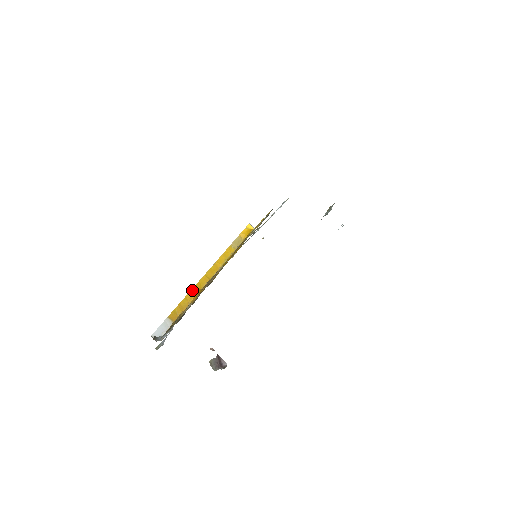
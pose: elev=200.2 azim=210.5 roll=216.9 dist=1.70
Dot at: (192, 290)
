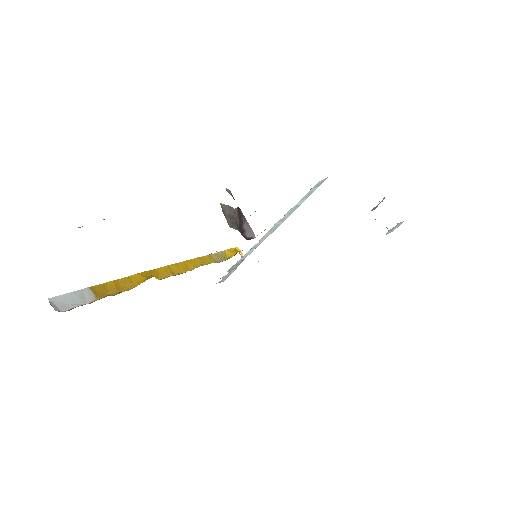
Dot at: (143, 273)
